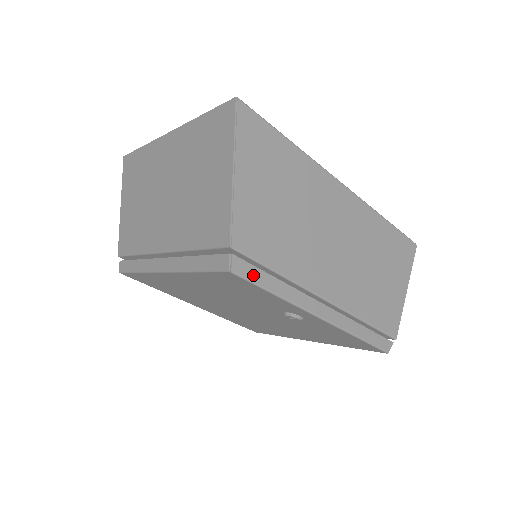
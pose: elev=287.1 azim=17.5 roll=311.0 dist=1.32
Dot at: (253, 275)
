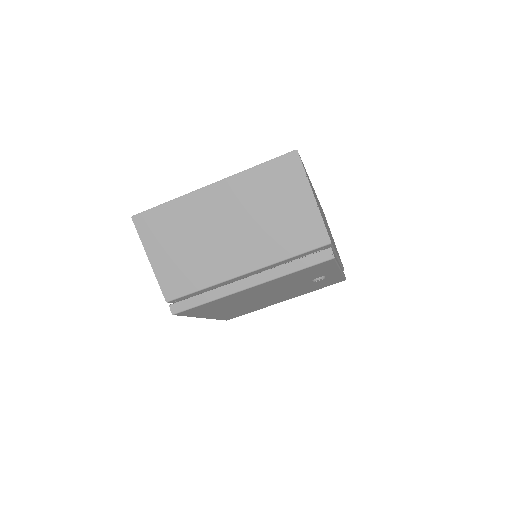
Dot at: occluded
